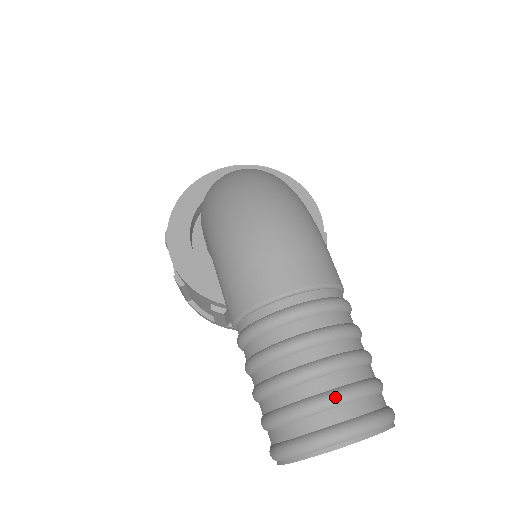
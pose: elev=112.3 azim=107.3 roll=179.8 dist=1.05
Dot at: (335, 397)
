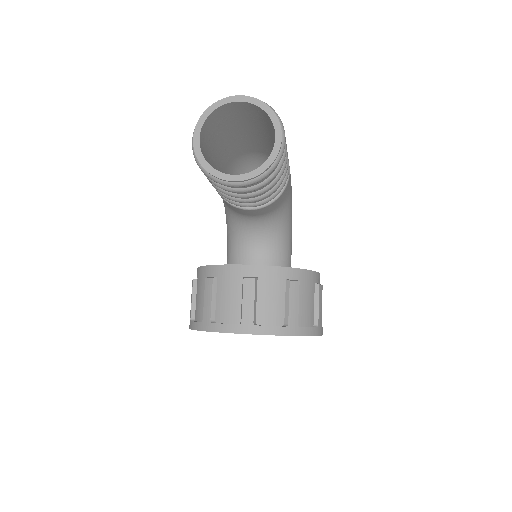
Dot at: occluded
